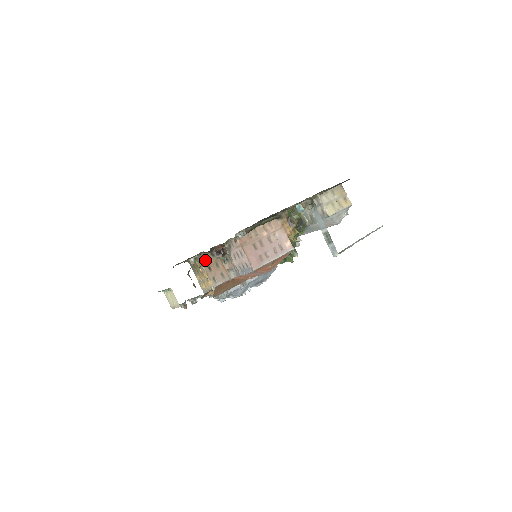
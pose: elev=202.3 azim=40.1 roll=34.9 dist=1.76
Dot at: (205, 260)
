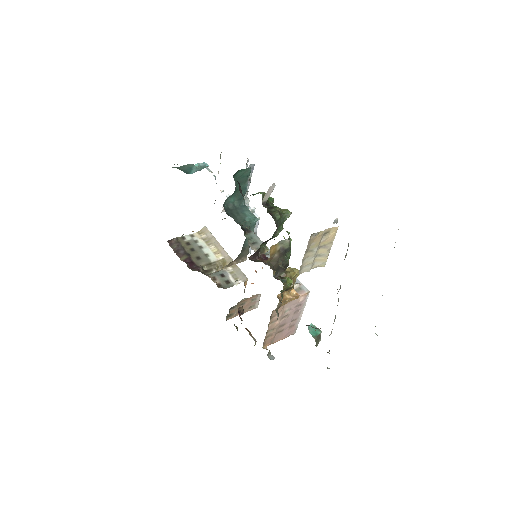
Dot at: (232, 315)
